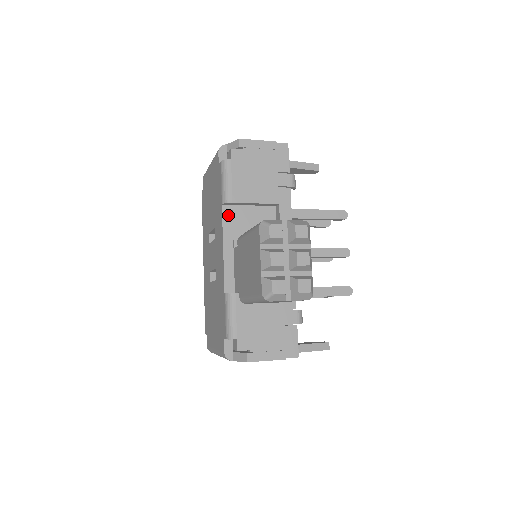
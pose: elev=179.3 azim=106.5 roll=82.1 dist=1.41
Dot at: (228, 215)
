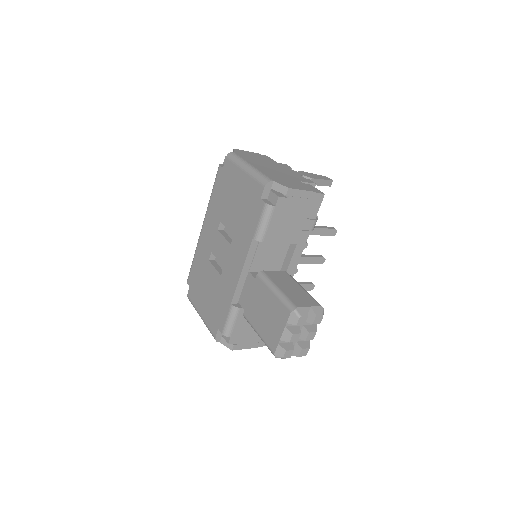
Dot at: (254, 247)
